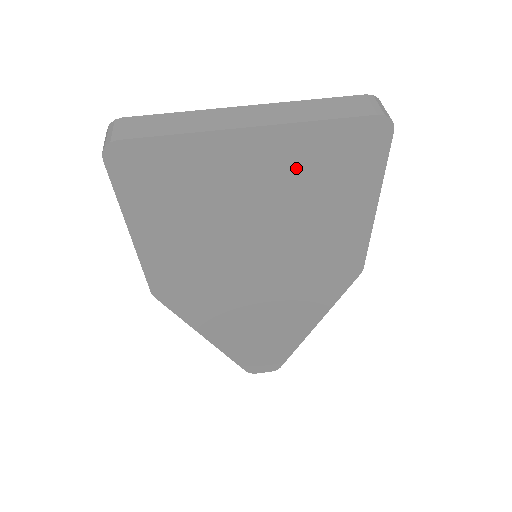
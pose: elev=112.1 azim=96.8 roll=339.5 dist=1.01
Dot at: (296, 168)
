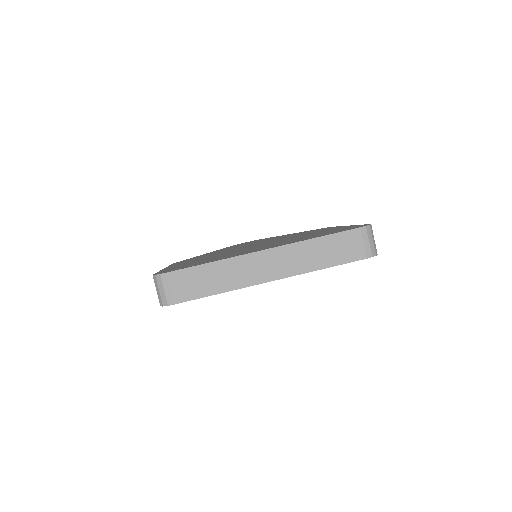
Dot at: occluded
